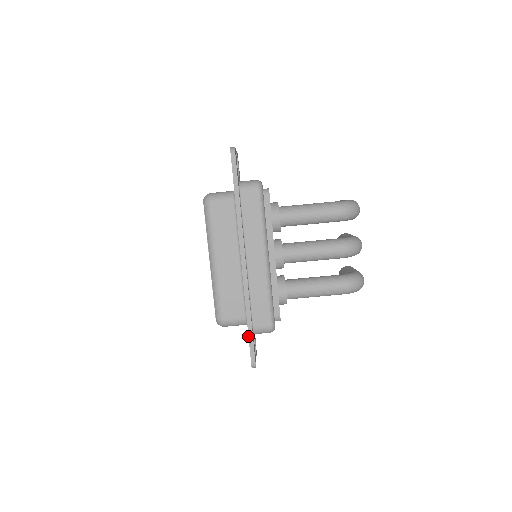
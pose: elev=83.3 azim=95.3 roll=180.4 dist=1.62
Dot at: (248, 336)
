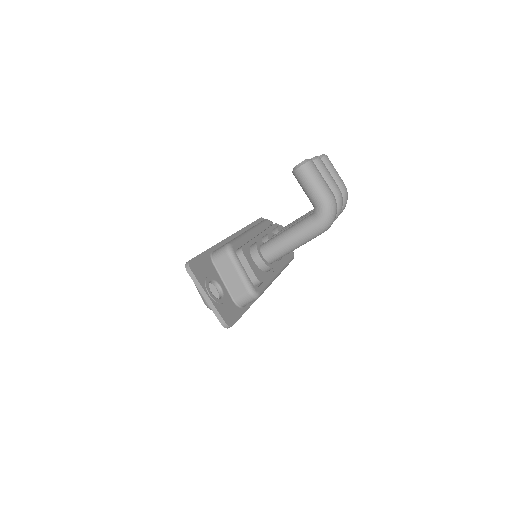
Dot at: occluded
